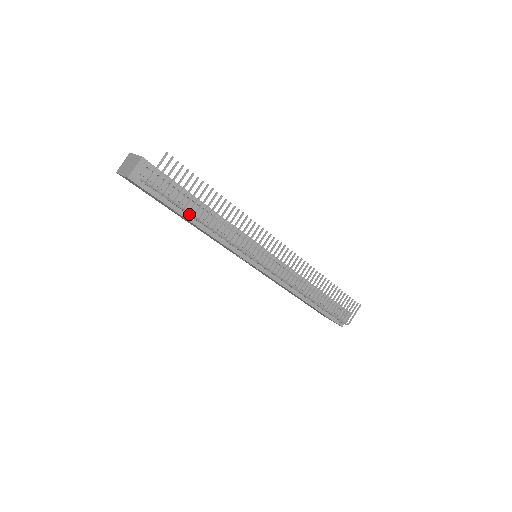
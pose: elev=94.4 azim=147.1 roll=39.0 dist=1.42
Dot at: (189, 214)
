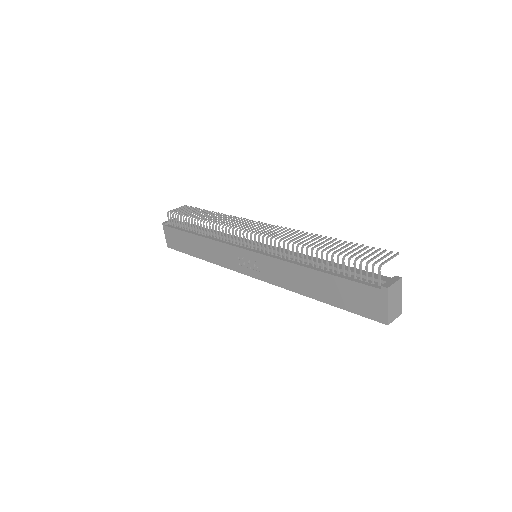
Dot at: (192, 225)
